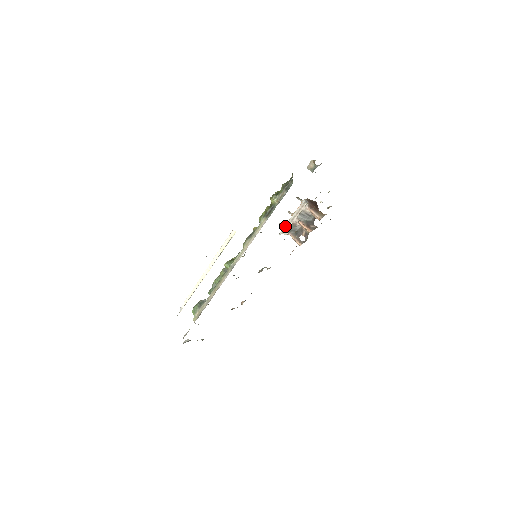
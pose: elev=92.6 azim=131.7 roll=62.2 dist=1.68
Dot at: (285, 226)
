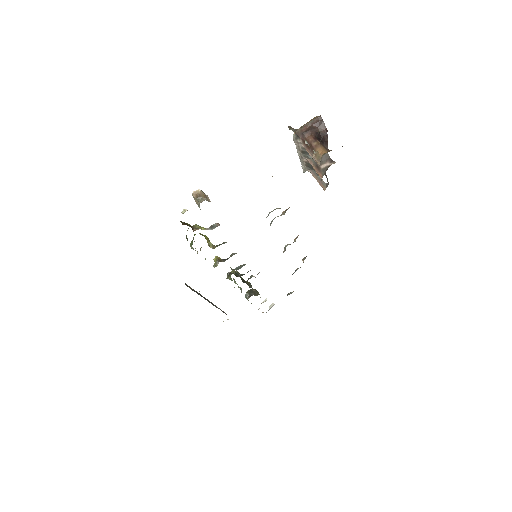
Dot at: (301, 164)
